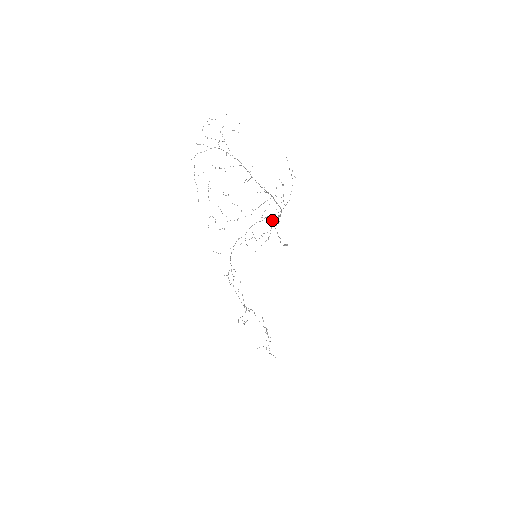
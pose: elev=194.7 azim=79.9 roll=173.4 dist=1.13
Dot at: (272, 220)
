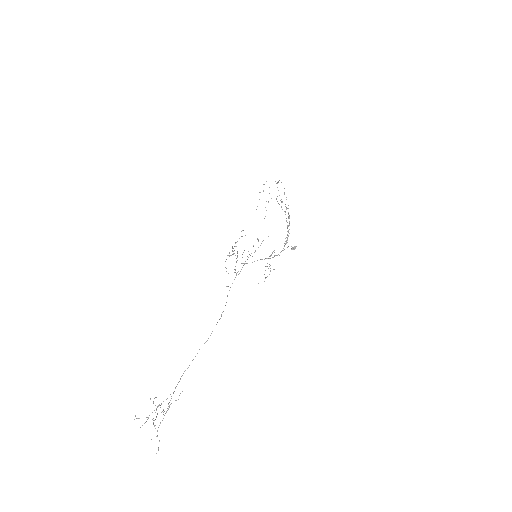
Dot at: occluded
